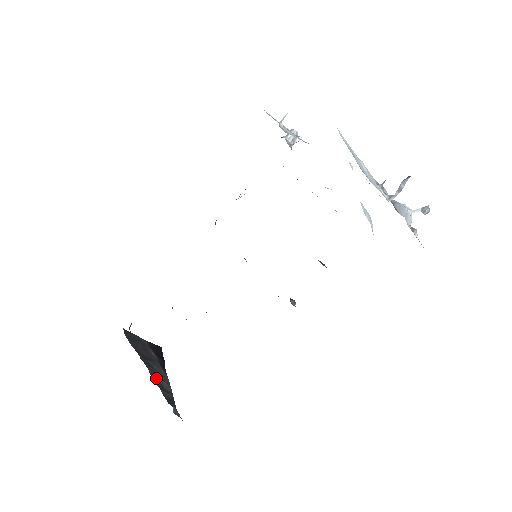
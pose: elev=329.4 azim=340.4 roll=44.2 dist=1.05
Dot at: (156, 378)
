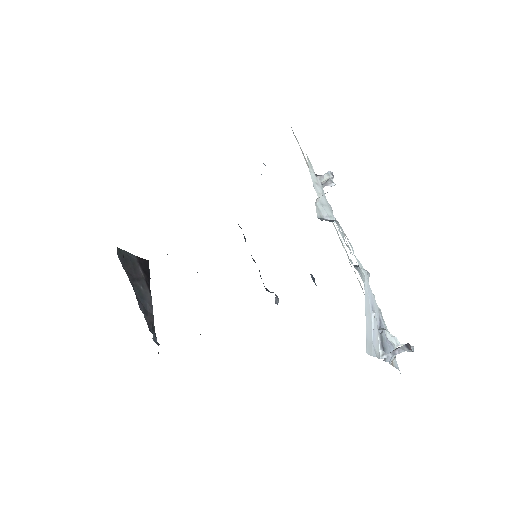
Dot at: (141, 302)
